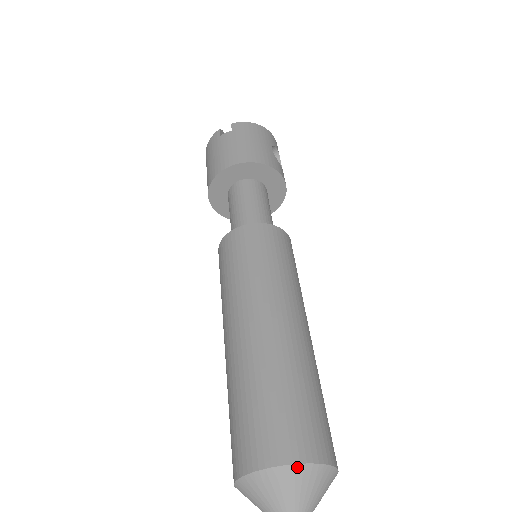
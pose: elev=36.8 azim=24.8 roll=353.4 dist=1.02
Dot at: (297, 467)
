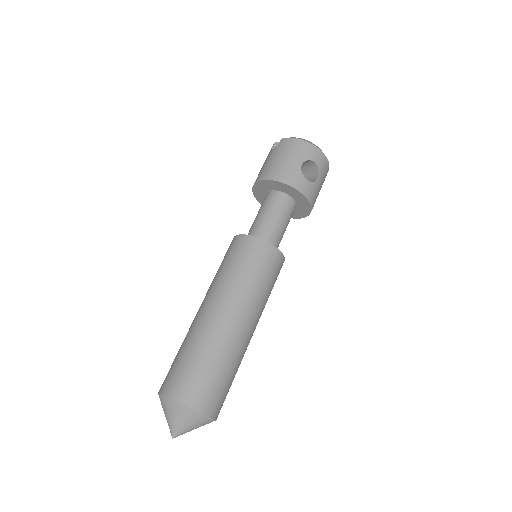
Dot at: (171, 401)
